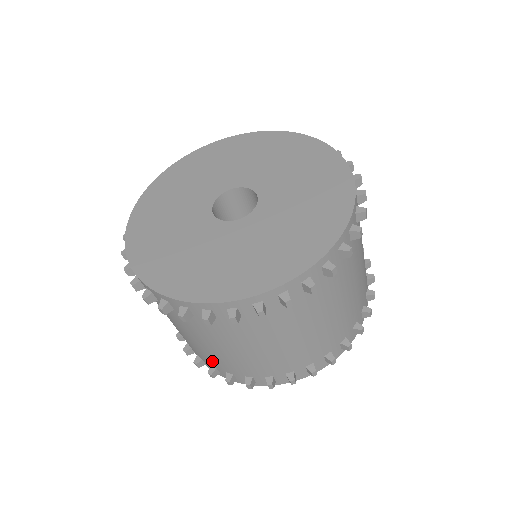
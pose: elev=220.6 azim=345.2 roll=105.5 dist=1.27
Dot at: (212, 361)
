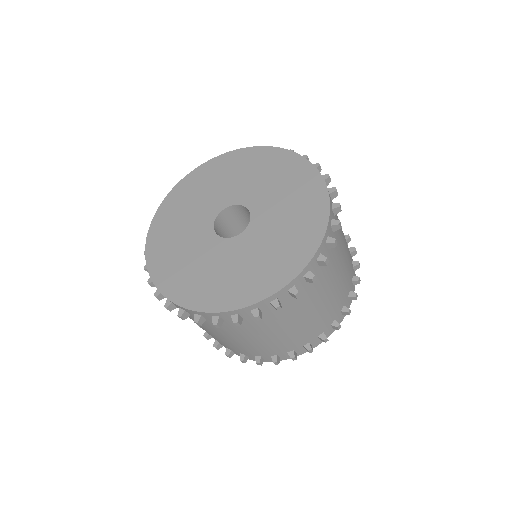
Dot at: (241, 350)
